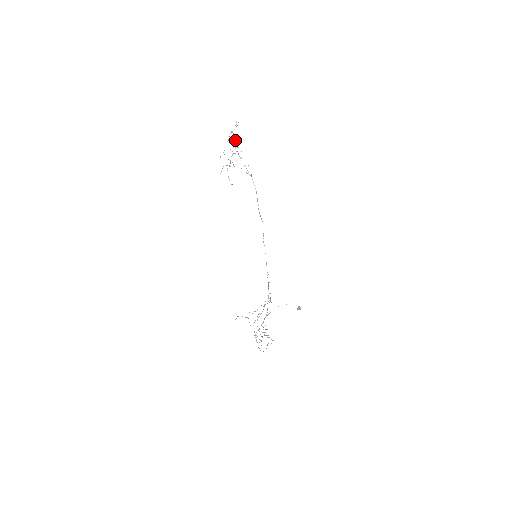
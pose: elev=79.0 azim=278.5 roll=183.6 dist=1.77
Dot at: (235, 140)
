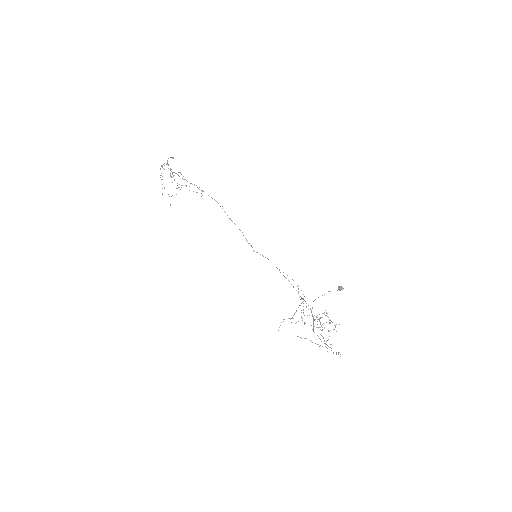
Dot at: occluded
